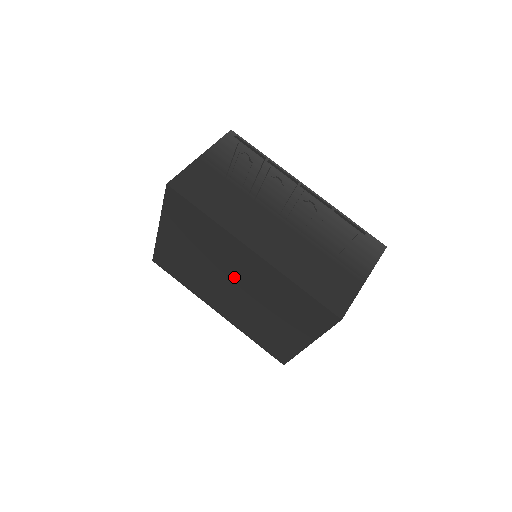
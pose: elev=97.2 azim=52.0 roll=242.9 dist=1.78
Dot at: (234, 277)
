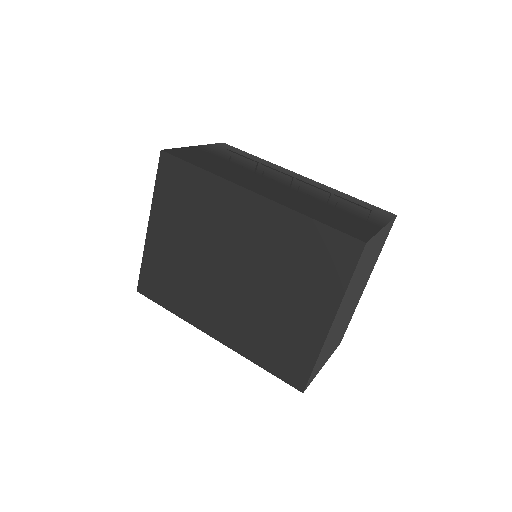
Dot at: (234, 253)
